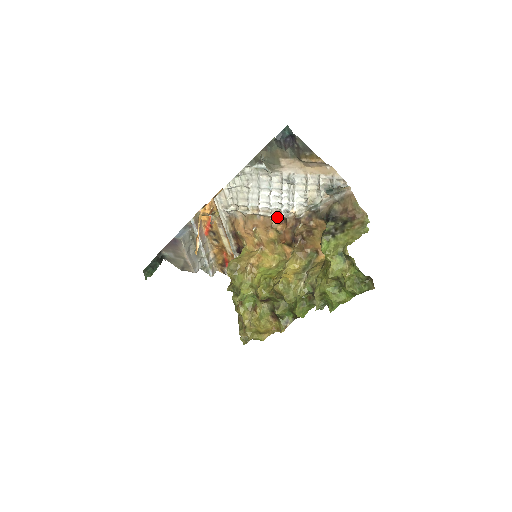
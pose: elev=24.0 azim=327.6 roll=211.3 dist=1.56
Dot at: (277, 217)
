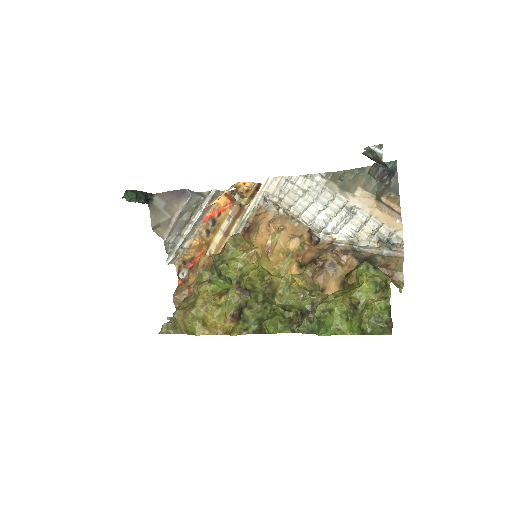
Dot at: (311, 234)
